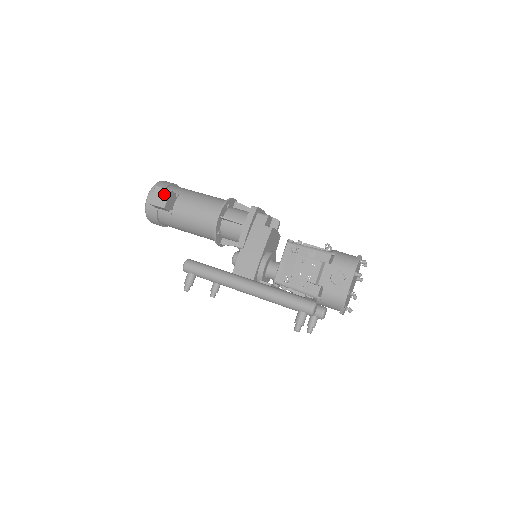
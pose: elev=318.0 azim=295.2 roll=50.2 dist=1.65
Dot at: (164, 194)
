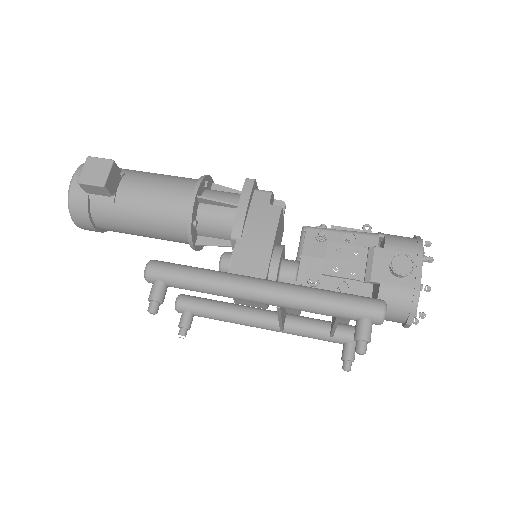
Dot at: (103, 166)
